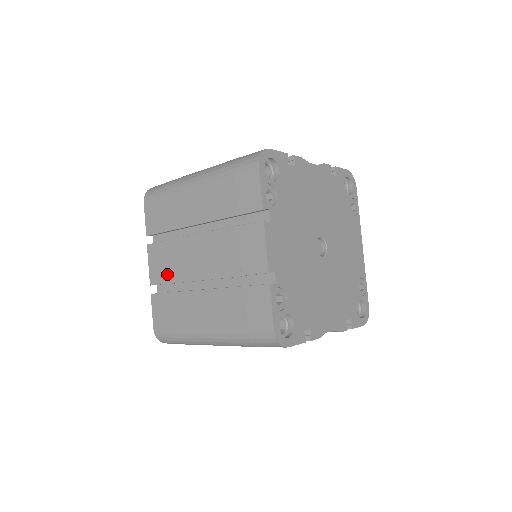
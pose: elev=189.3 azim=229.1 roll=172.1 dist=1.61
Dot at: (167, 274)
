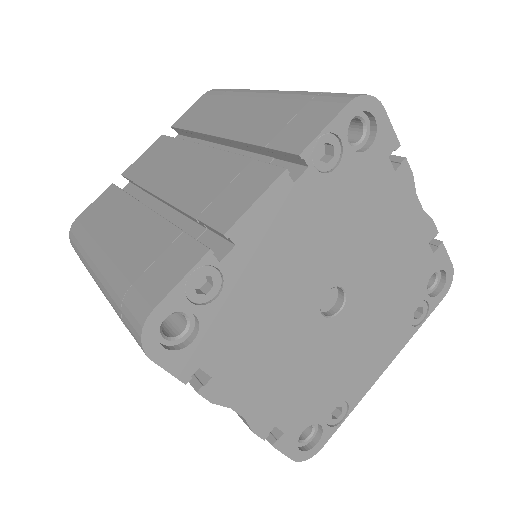
Dot at: (143, 172)
